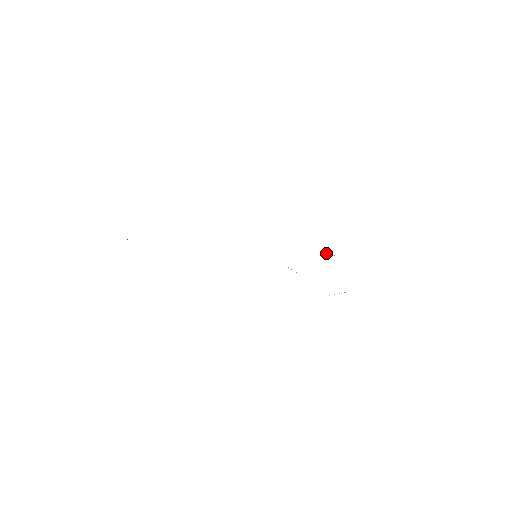
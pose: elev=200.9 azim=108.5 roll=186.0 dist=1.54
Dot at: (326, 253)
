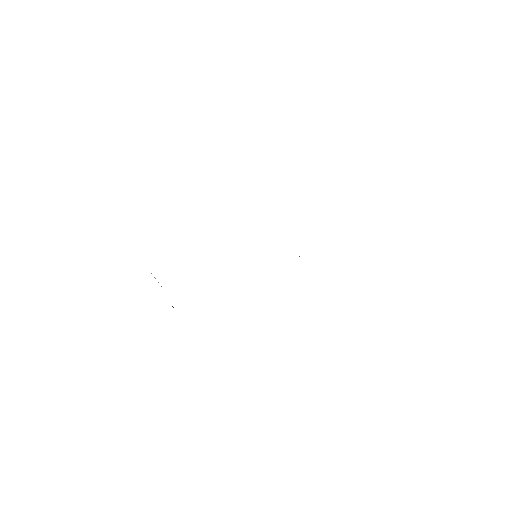
Dot at: occluded
